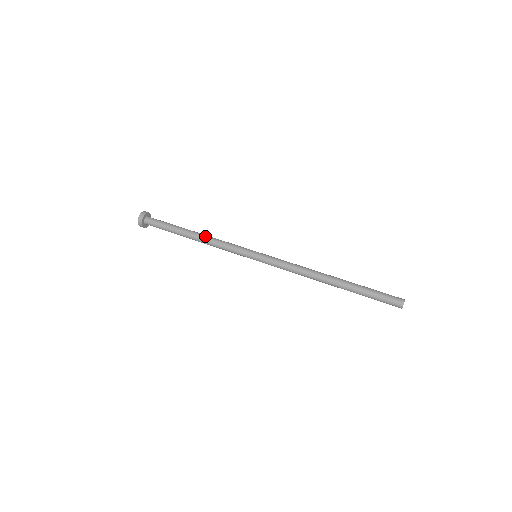
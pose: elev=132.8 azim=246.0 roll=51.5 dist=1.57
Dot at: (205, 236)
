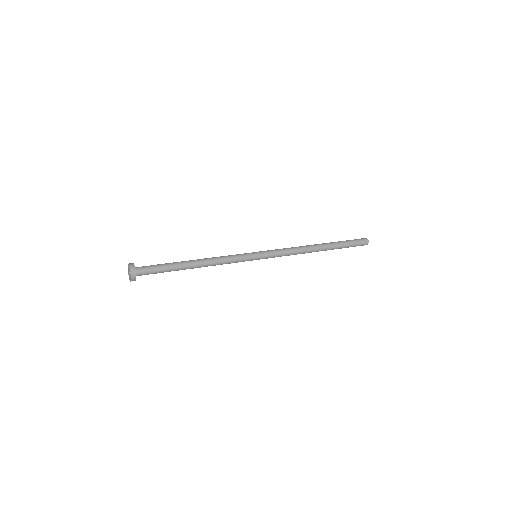
Dot at: (205, 258)
